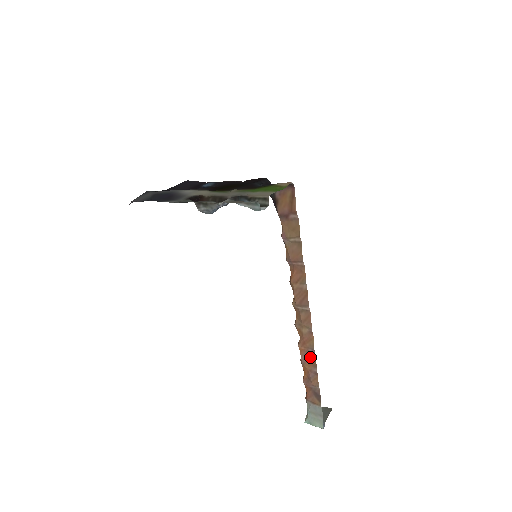
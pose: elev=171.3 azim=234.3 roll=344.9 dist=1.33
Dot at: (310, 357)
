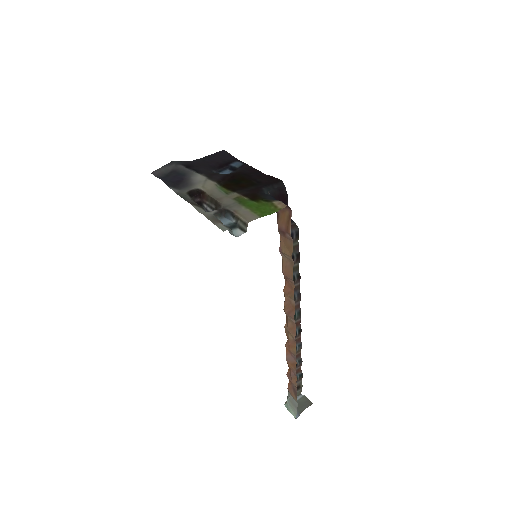
Dot at: (292, 360)
